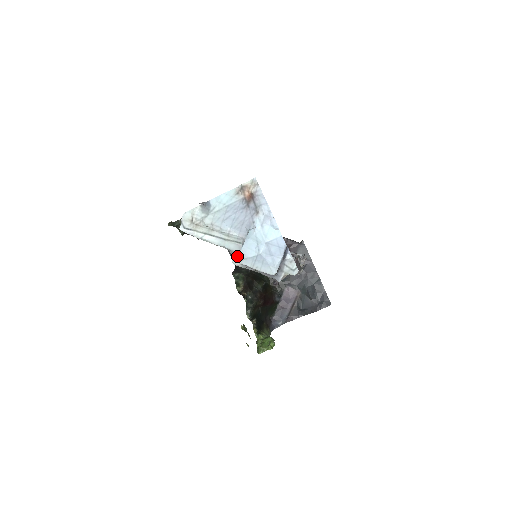
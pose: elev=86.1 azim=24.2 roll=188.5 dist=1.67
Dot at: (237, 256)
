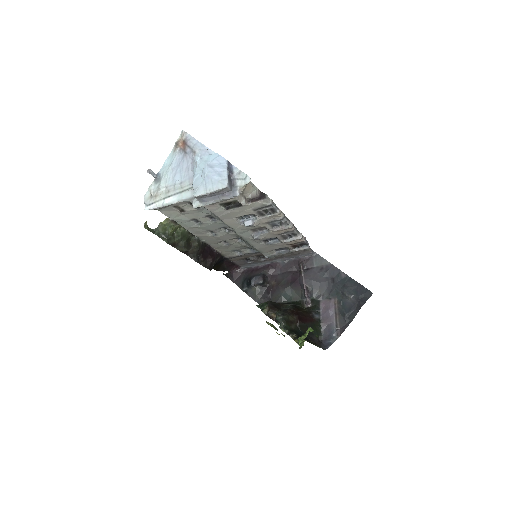
Dot at: (195, 199)
